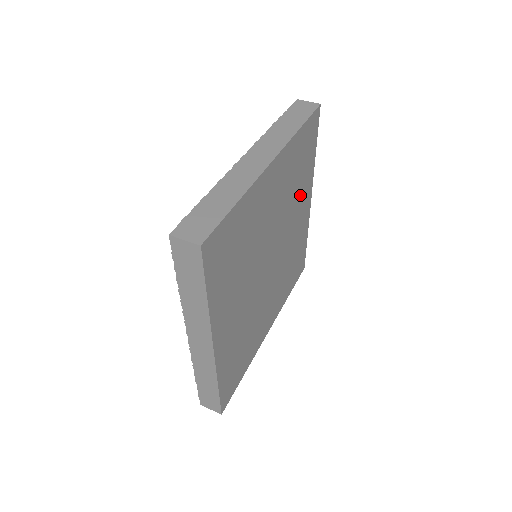
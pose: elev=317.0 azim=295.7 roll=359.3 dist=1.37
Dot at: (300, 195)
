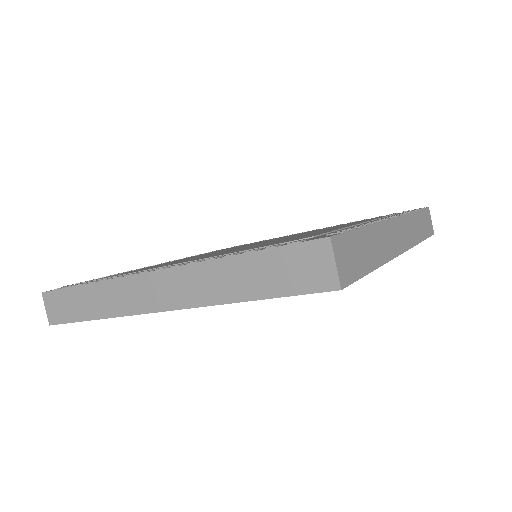
Dot at: occluded
